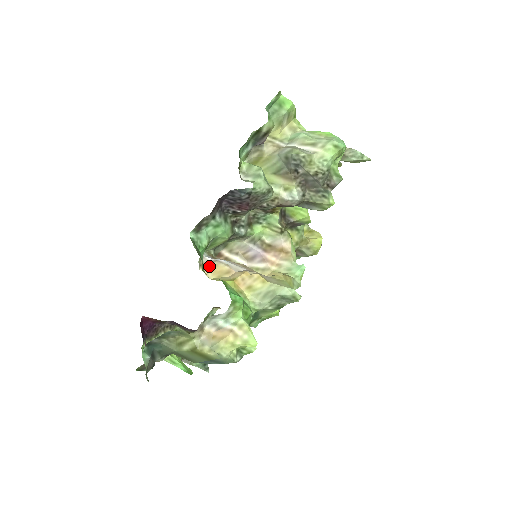
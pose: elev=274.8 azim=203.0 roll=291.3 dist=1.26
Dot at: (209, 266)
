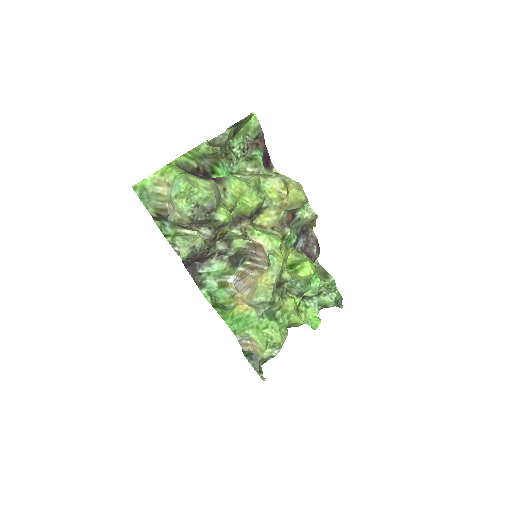
Dot at: occluded
